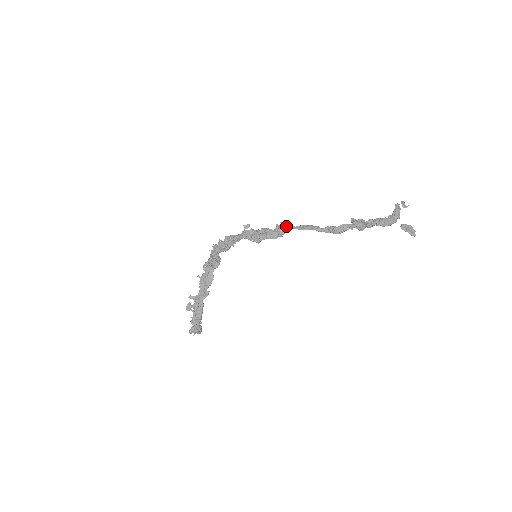
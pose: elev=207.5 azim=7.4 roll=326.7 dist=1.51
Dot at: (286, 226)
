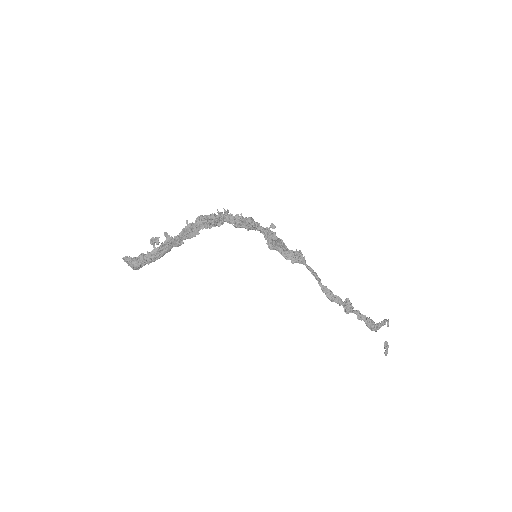
Dot at: (302, 258)
